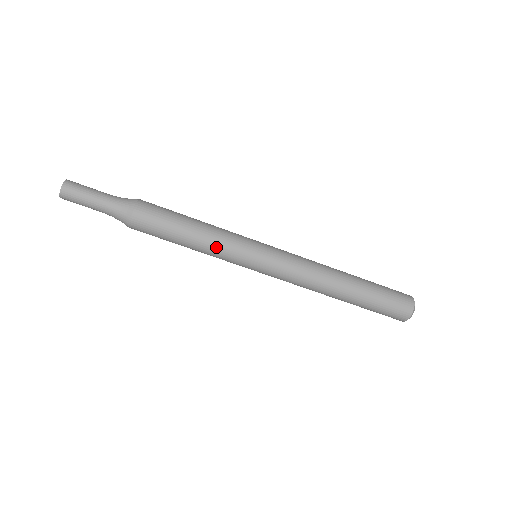
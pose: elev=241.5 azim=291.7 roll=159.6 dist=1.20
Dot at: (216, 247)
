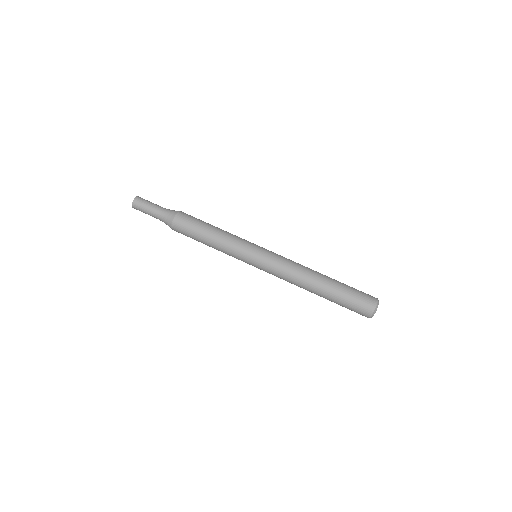
Dot at: occluded
